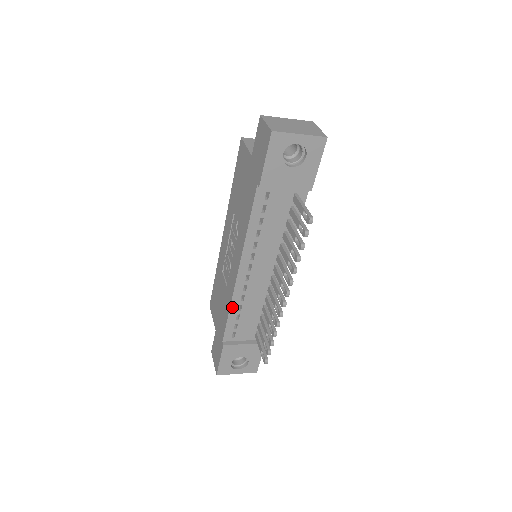
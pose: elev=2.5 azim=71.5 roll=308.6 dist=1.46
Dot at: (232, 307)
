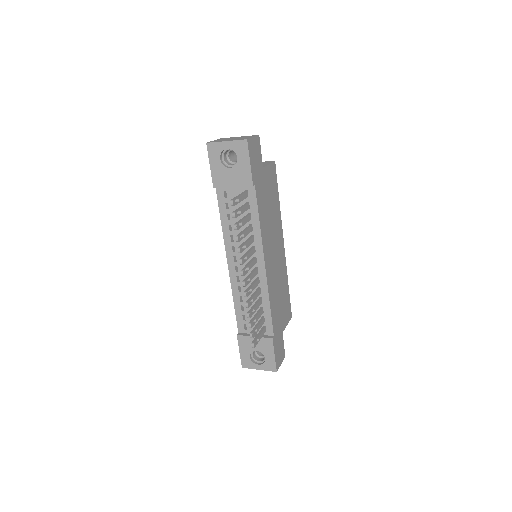
Dot at: (235, 297)
